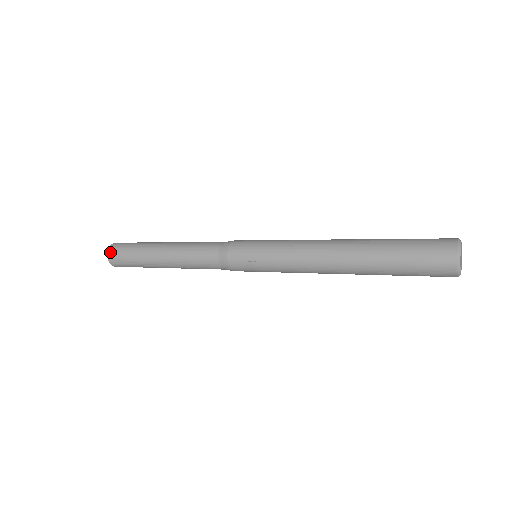
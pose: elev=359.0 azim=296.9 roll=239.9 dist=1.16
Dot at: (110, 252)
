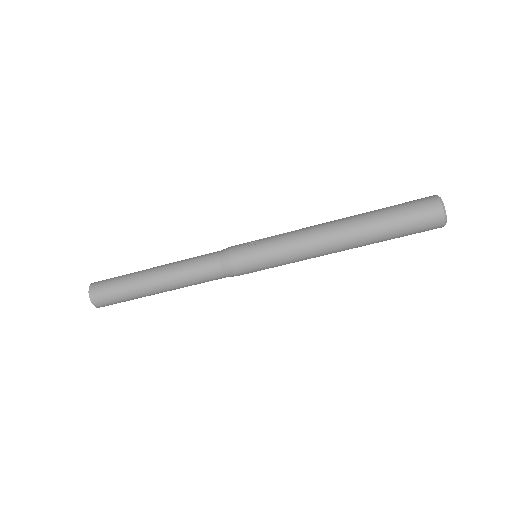
Dot at: occluded
